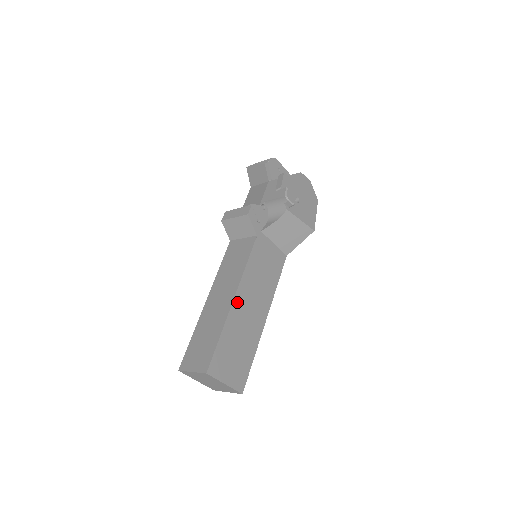
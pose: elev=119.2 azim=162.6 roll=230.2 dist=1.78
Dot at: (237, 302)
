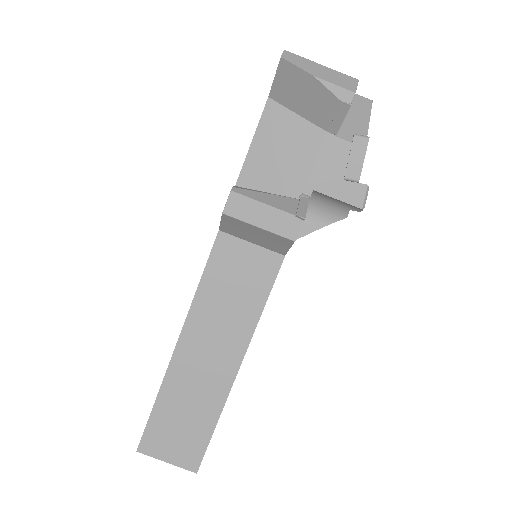
Dot at: occluded
